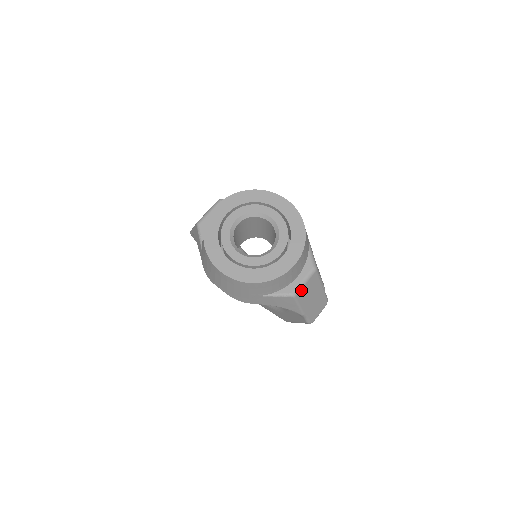
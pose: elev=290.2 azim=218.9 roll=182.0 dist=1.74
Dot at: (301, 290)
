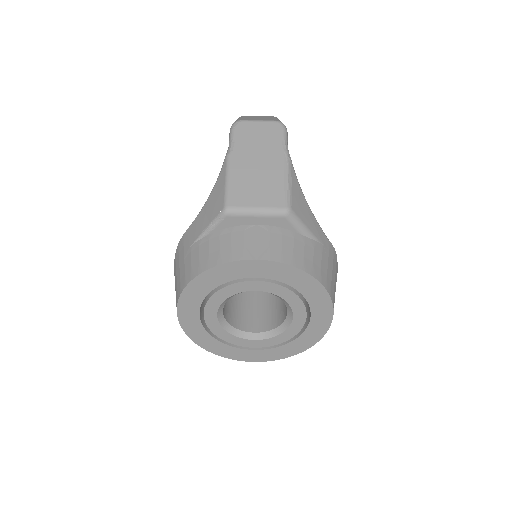
Dot at: occluded
